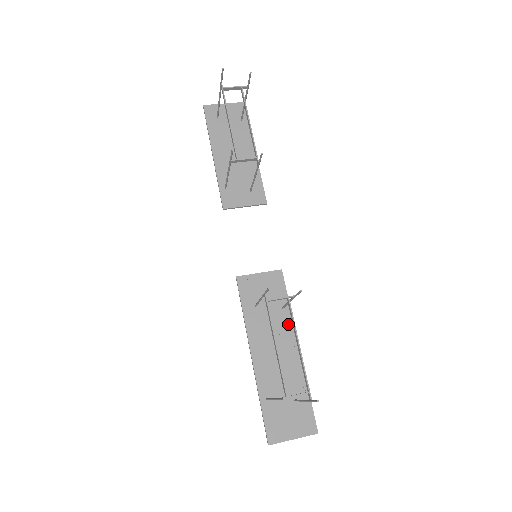
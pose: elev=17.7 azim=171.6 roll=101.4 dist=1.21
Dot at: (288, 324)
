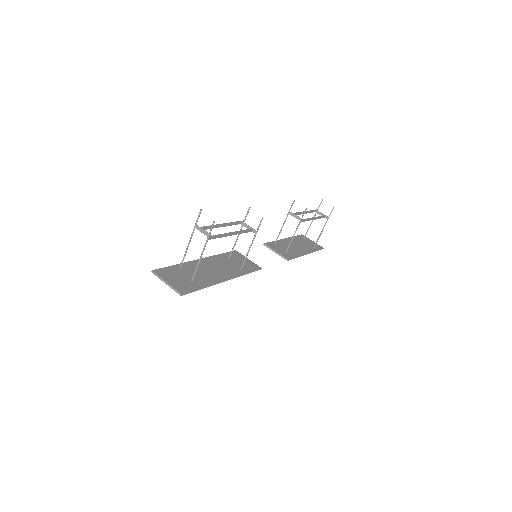
Dot at: (235, 273)
